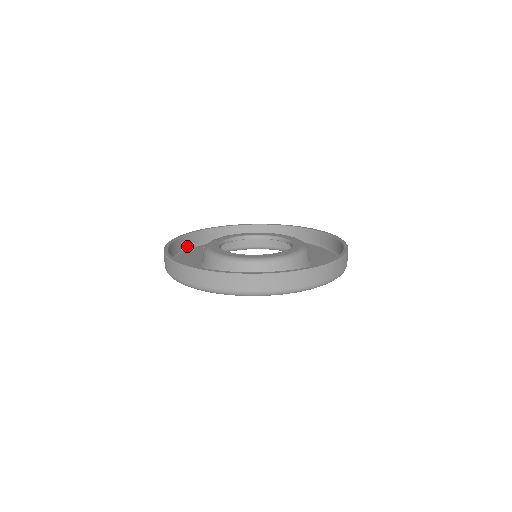
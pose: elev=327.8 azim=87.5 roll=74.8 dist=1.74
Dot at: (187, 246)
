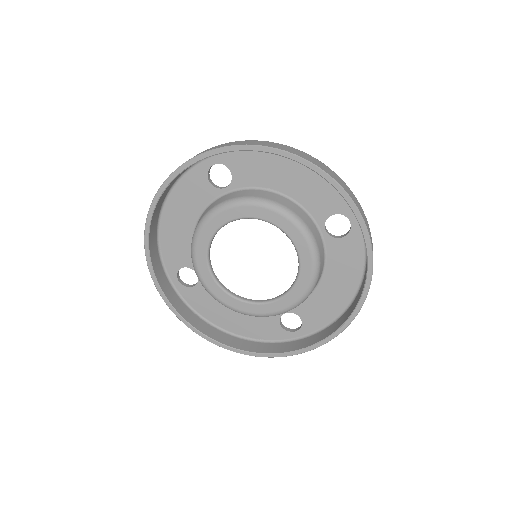
Dot at: (186, 169)
